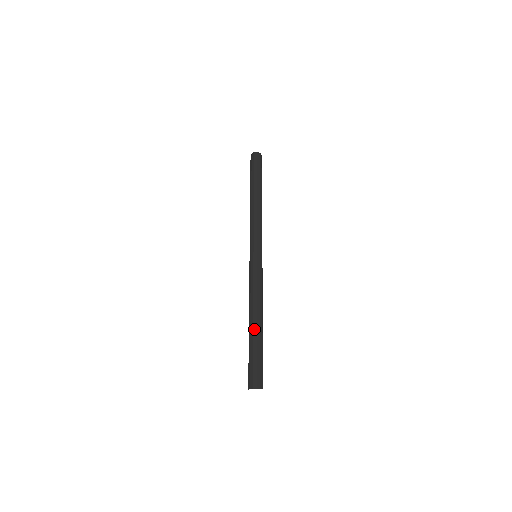
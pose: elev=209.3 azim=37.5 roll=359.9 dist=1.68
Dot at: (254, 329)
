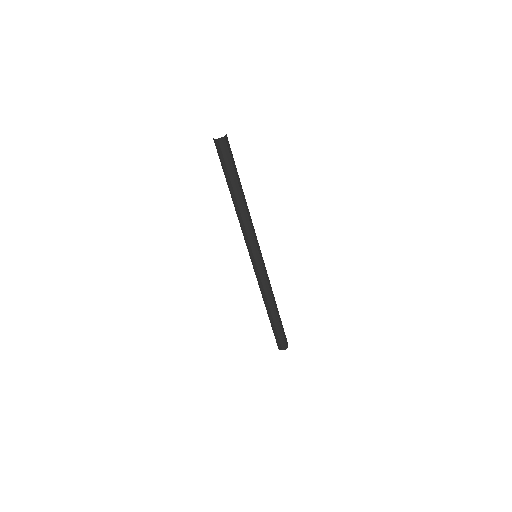
Dot at: (276, 316)
